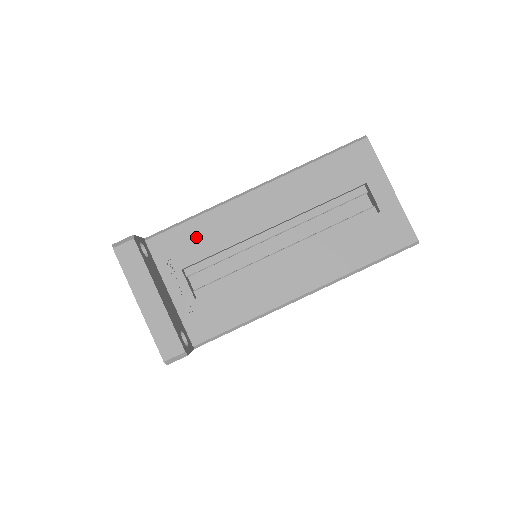
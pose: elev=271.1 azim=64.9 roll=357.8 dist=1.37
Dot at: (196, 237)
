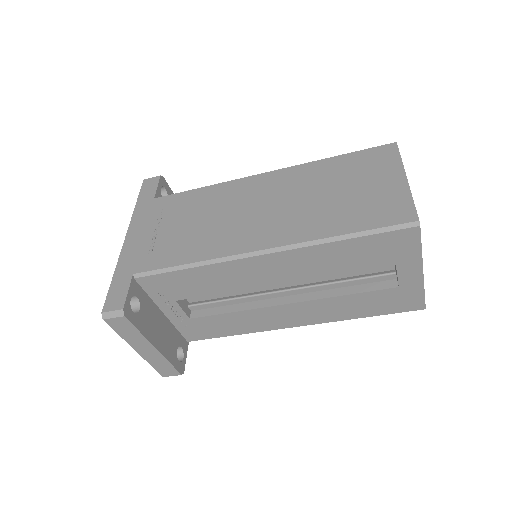
Dot at: (191, 282)
